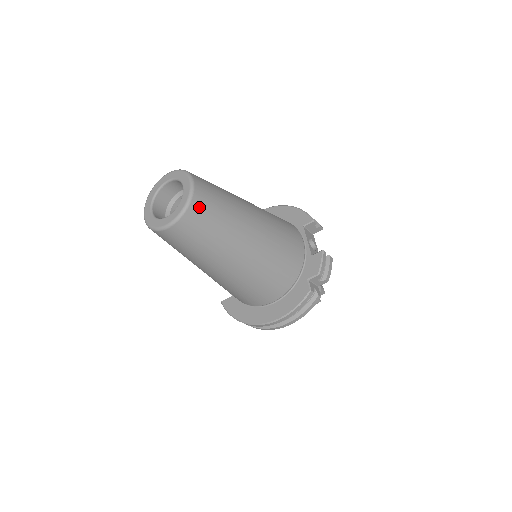
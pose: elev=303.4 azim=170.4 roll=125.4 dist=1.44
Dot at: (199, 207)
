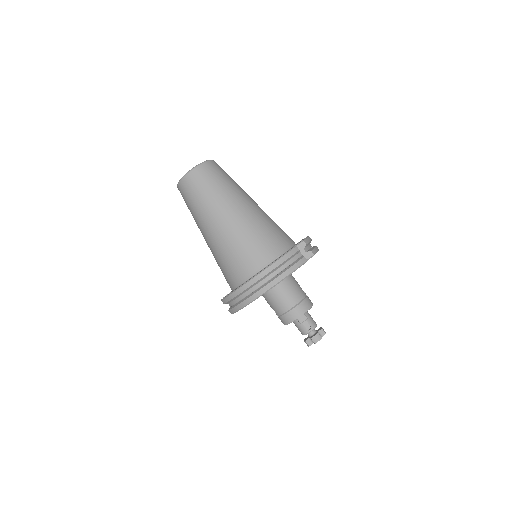
Dot at: (214, 166)
